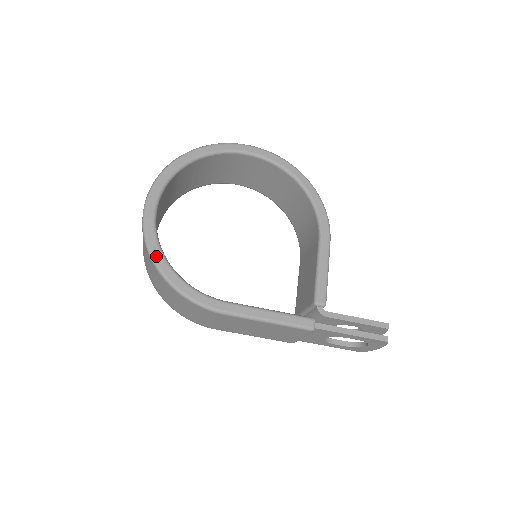
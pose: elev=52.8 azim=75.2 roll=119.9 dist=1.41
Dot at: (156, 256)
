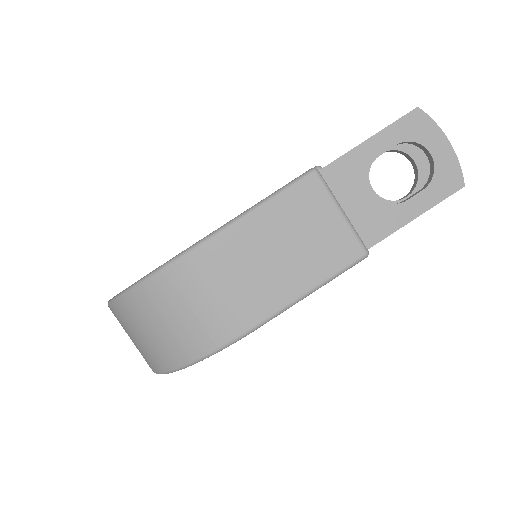
Dot at: (117, 294)
